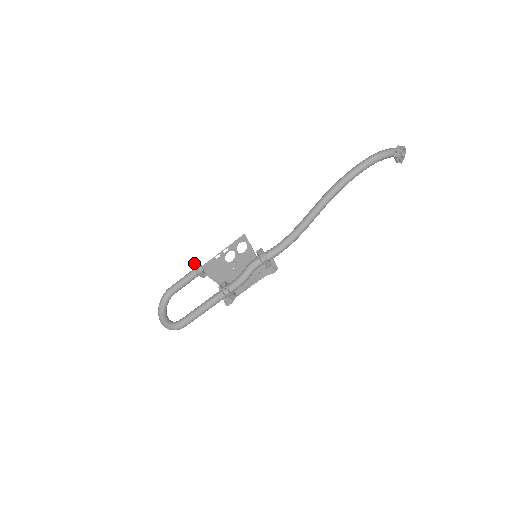
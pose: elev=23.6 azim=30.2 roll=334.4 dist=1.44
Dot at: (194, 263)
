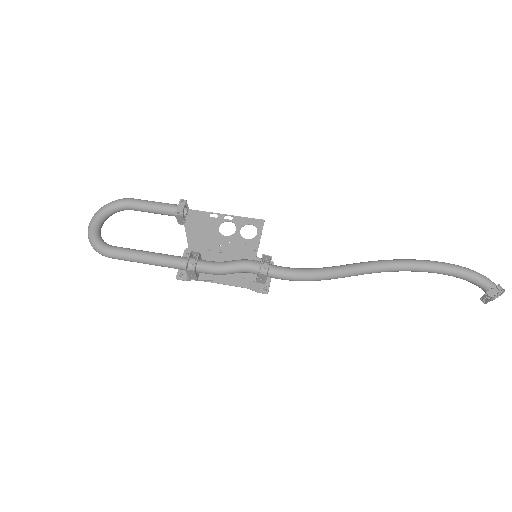
Dot at: (183, 199)
